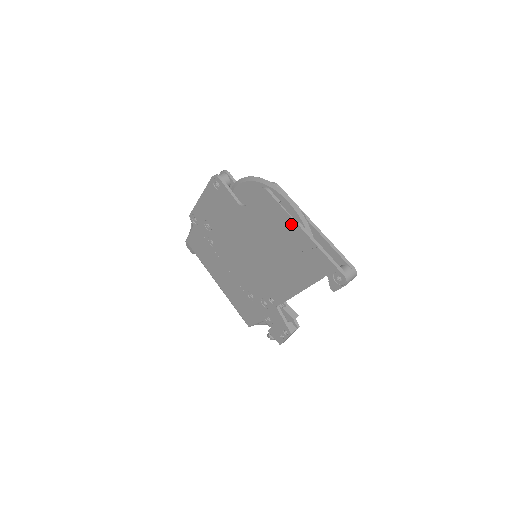
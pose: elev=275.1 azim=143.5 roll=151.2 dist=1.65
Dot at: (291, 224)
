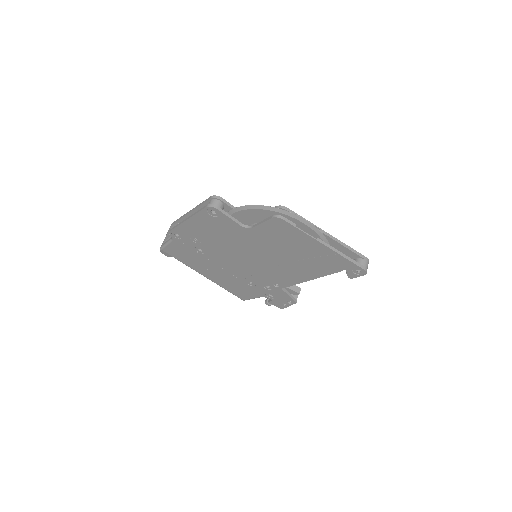
Dot at: (309, 240)
